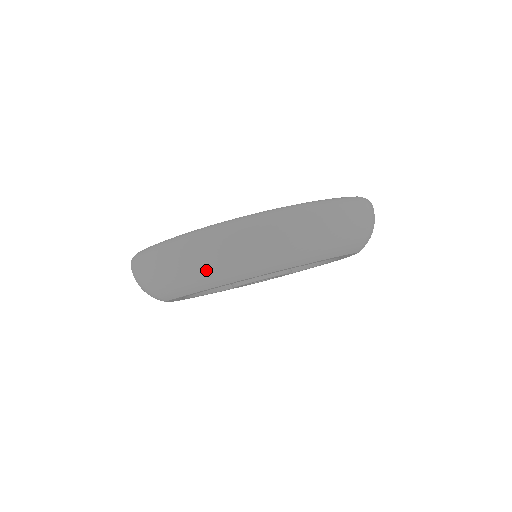
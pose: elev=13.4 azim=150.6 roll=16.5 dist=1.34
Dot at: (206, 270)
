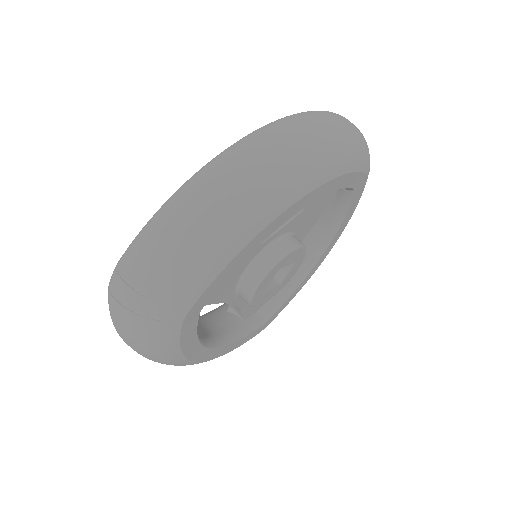
Dot at: (228, 213)
